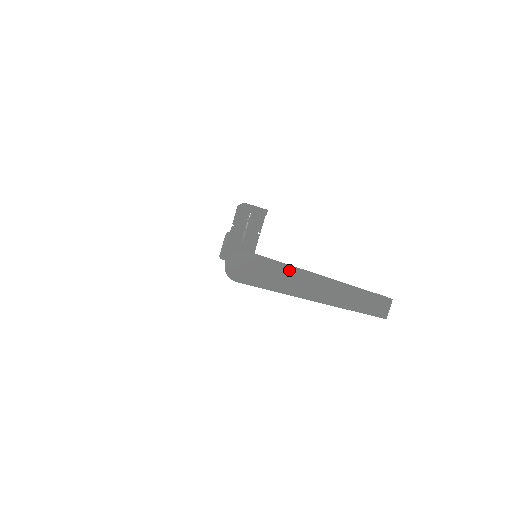
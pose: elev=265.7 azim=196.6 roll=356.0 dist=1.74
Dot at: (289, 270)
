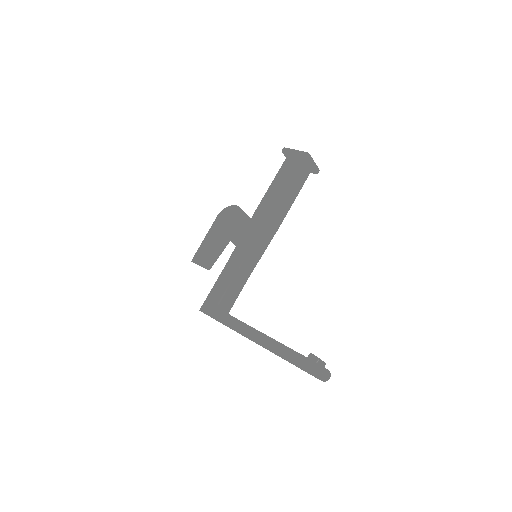
Dot at: occluded
